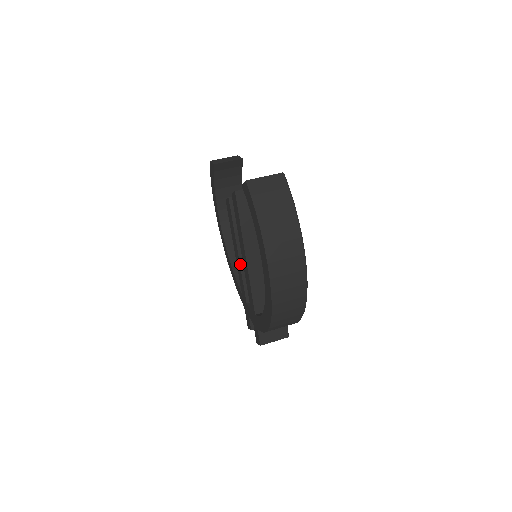
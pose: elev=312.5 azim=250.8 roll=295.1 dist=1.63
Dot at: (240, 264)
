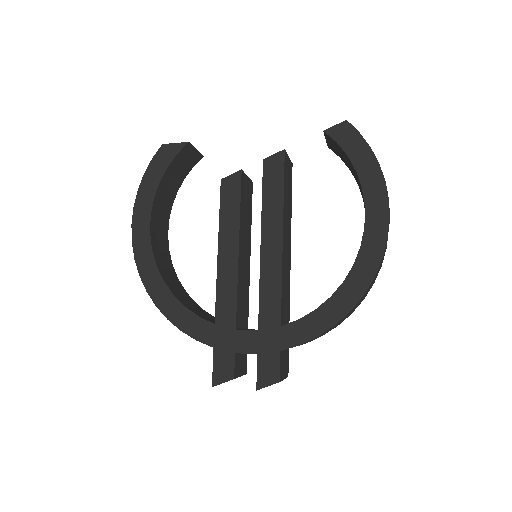
Dot at: (238, 264)
